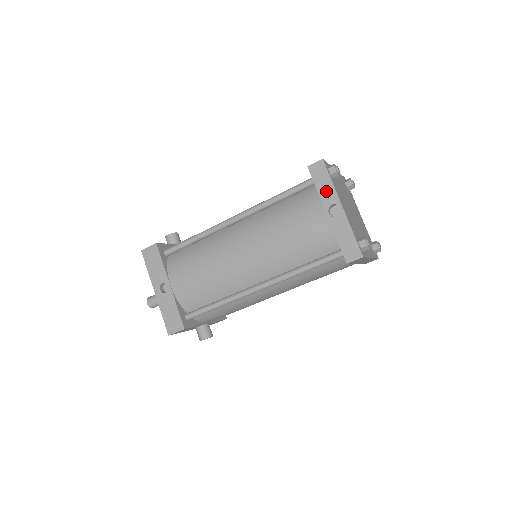
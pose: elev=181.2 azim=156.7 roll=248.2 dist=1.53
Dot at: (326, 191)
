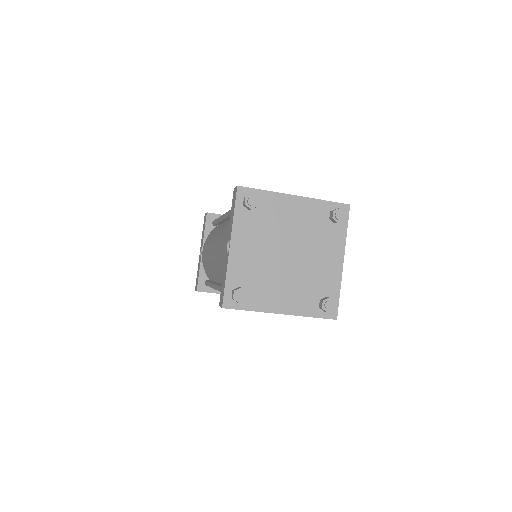
Dot at: (231, 222)
